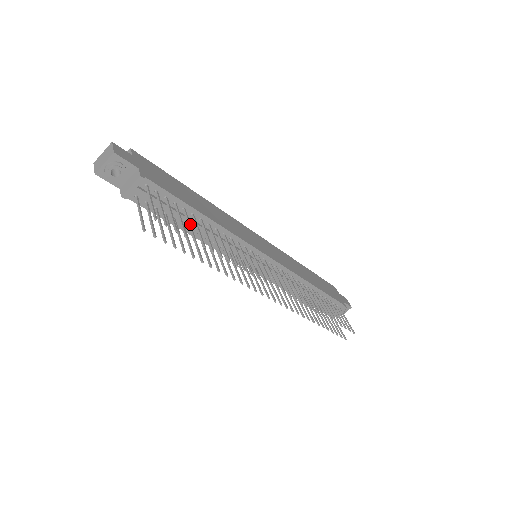
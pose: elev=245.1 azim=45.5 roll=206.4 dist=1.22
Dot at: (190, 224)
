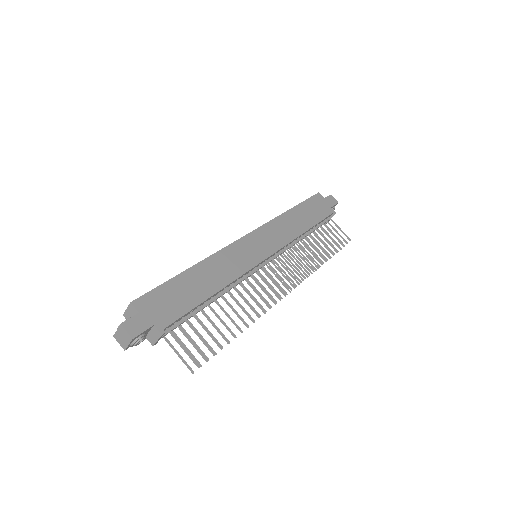
Dot at: (213, 324)
